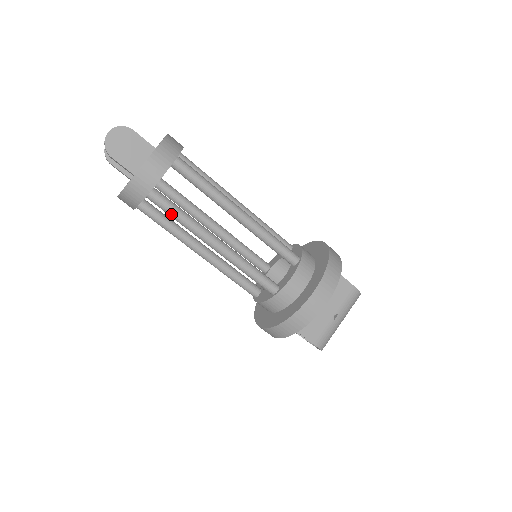
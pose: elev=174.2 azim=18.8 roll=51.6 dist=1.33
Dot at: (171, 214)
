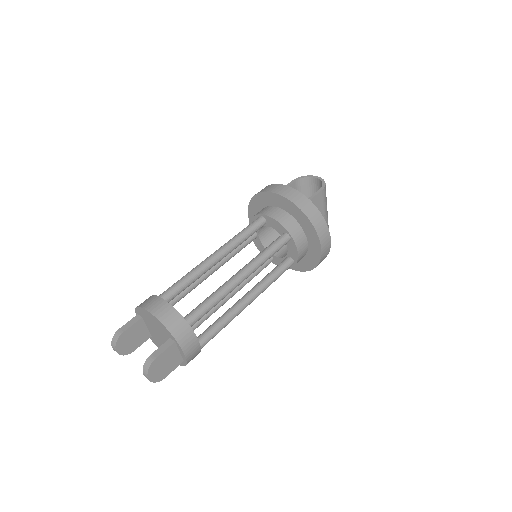
Dot at: occluded
